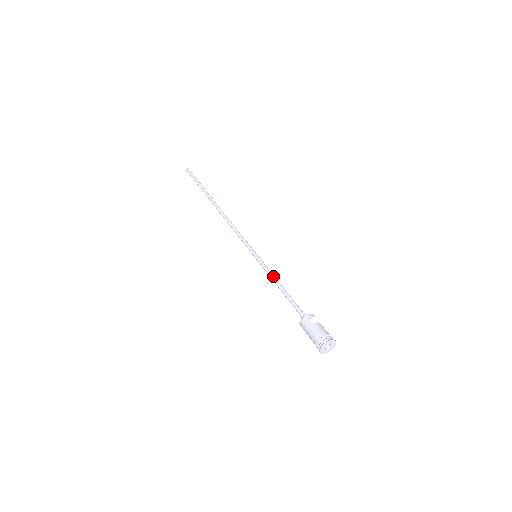
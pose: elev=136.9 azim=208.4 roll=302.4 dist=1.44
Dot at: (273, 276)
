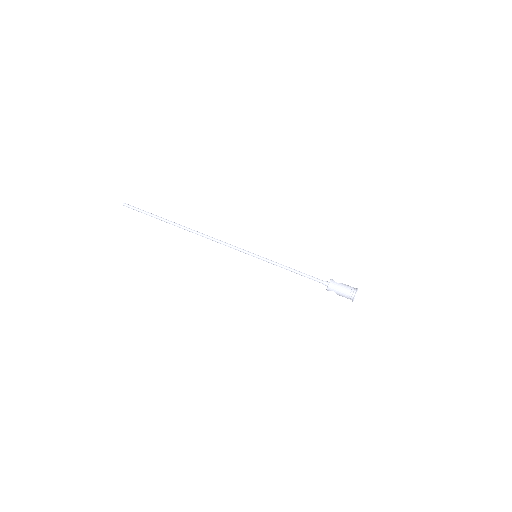
Dot at: (283, 265)
